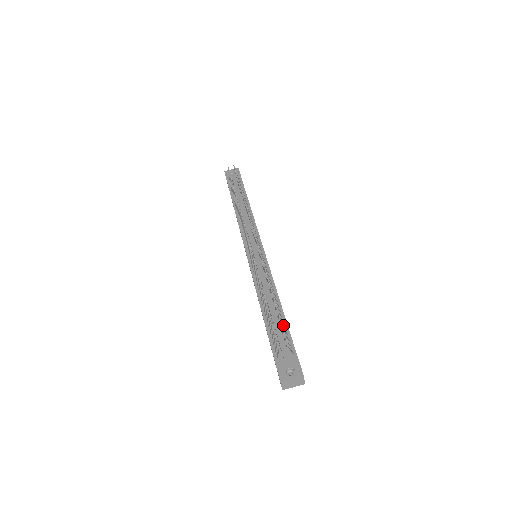
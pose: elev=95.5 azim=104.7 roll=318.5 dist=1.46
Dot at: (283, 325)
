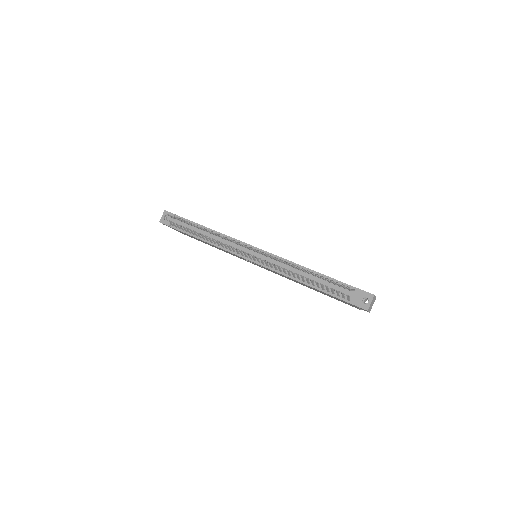
Dot at: (330, 281)
